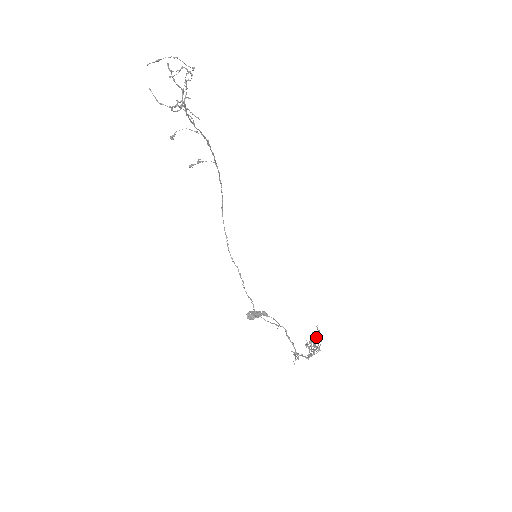
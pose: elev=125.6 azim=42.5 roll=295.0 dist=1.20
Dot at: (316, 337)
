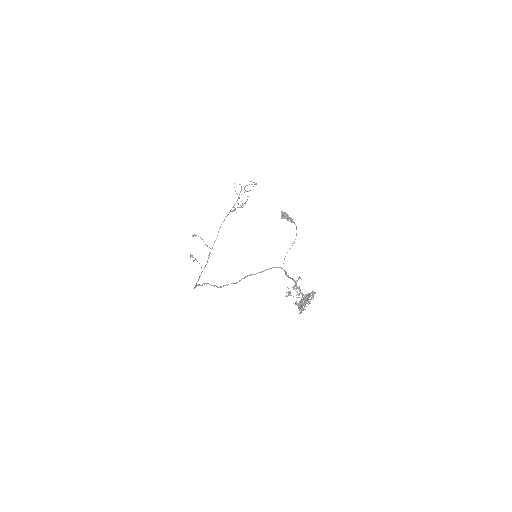
Dot at: (308, 294)
